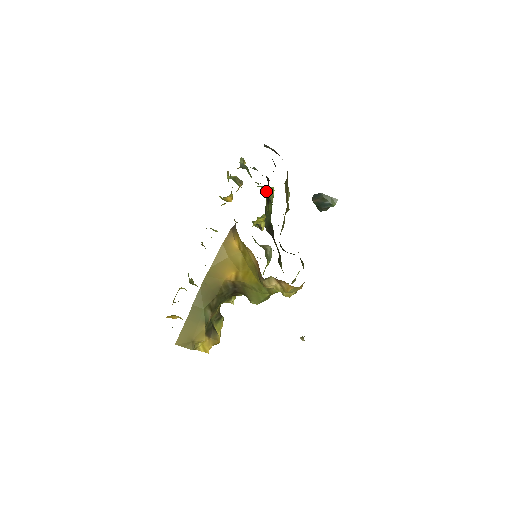
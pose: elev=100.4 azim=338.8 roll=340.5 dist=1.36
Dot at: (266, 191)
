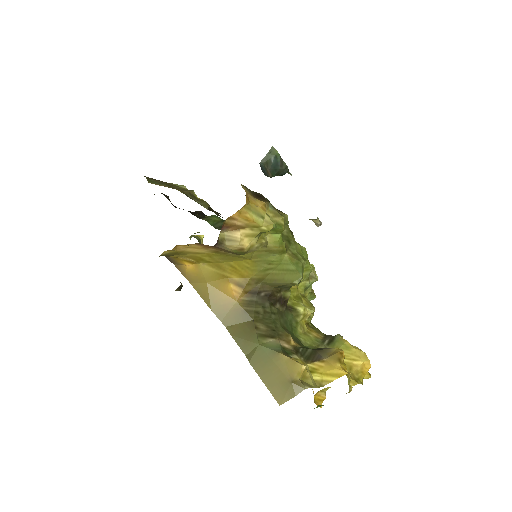
Dot at: occluded
